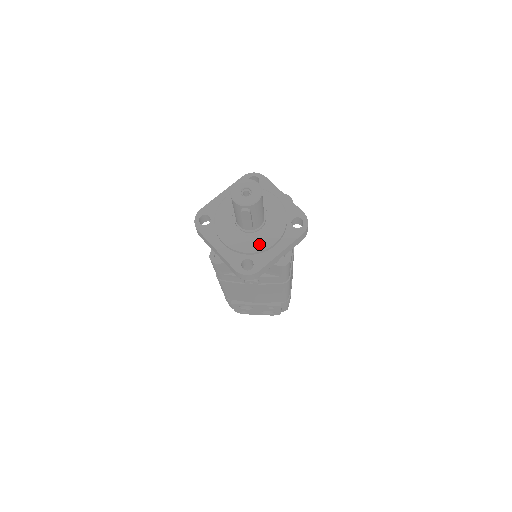
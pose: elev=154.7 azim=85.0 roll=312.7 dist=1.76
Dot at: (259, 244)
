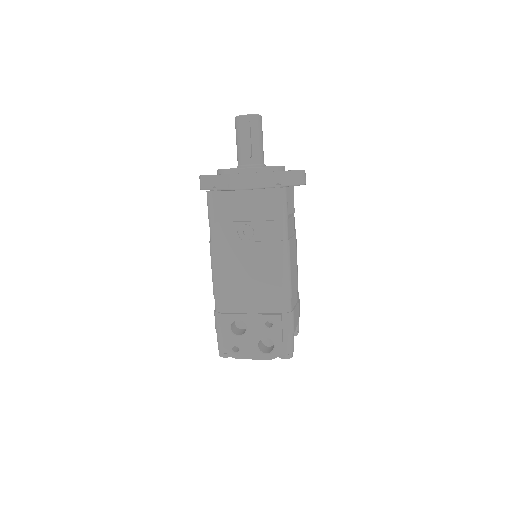
Dot at: occluded
